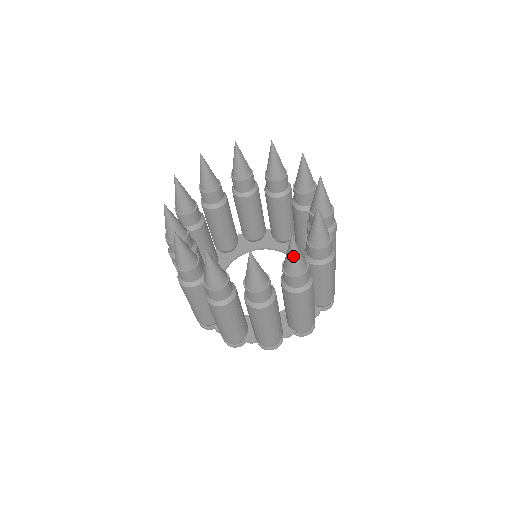
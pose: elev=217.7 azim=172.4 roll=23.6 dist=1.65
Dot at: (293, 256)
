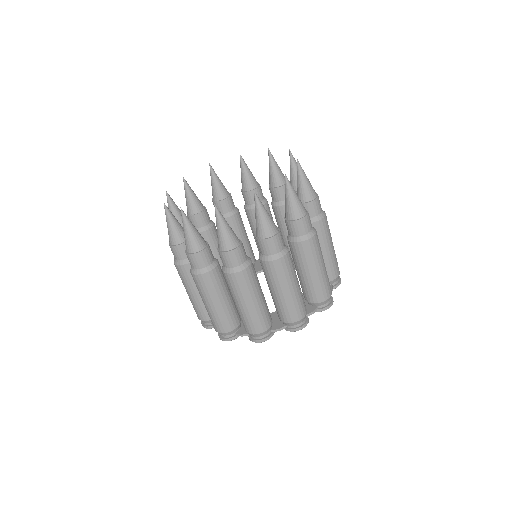
Dot at: (259, 215)
